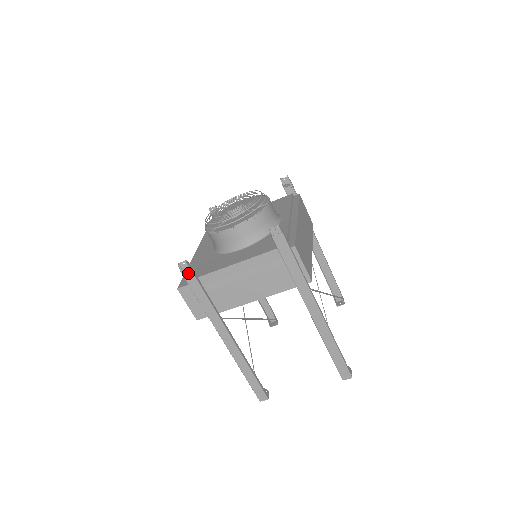
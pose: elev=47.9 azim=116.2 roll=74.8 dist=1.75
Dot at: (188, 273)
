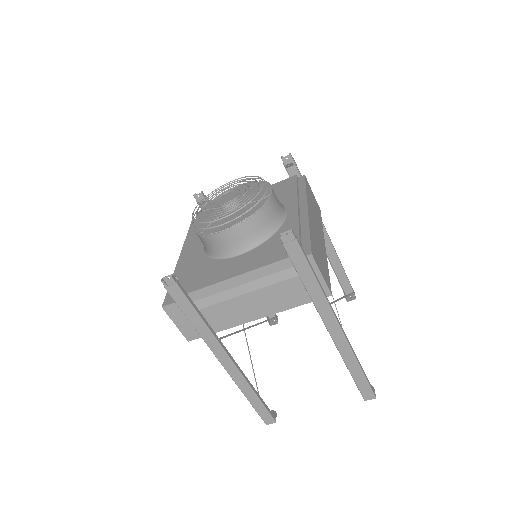
Dot at: (175, 290)
